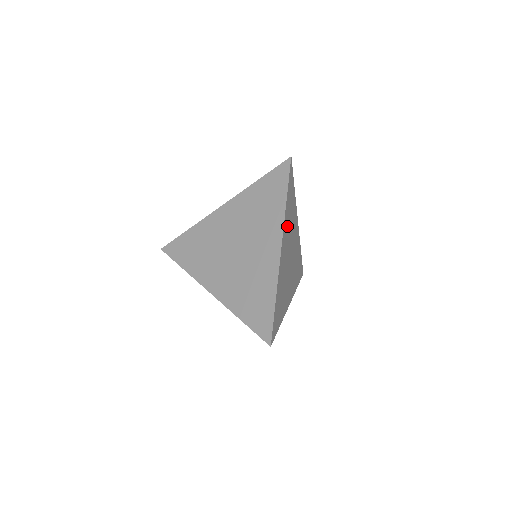
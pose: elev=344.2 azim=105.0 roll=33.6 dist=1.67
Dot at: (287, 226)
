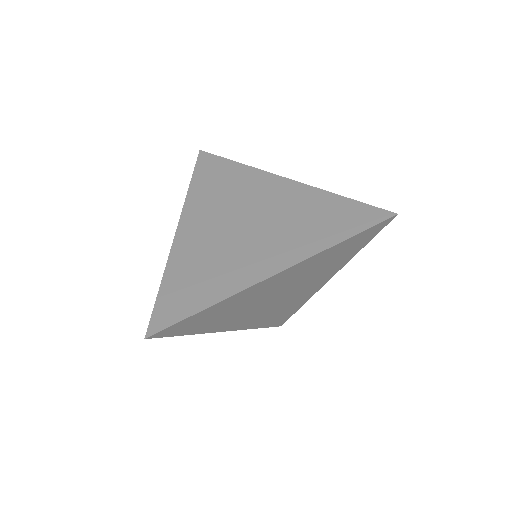
Dot at: (310, 266)
